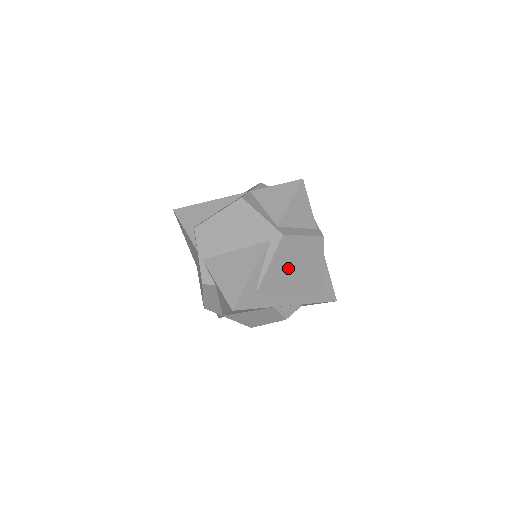
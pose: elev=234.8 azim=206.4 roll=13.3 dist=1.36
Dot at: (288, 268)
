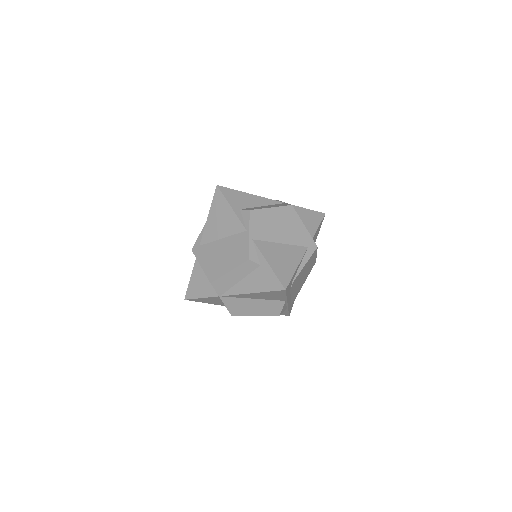
Dot at: (303, 274)
